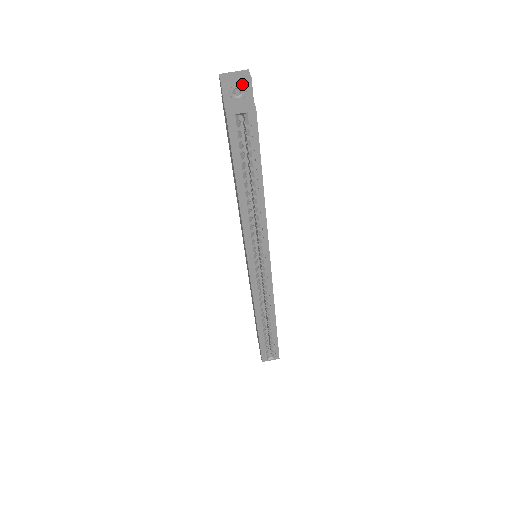
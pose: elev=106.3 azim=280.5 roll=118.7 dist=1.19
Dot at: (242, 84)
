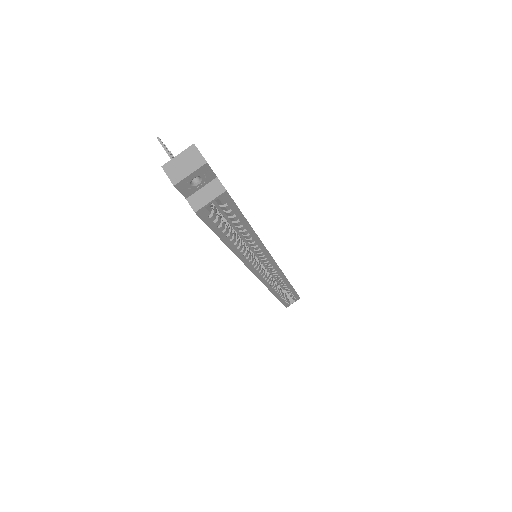
Dot at: (198, 173)
